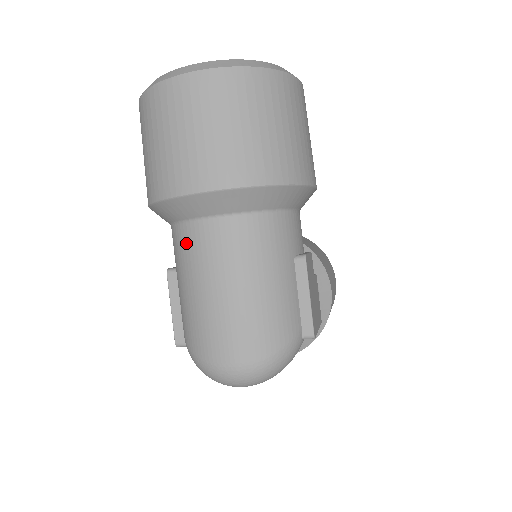
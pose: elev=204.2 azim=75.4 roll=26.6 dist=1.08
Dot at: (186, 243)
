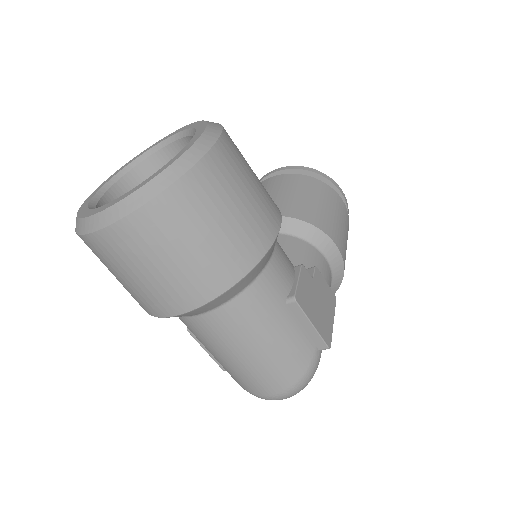
Dot at: (189, 328)
